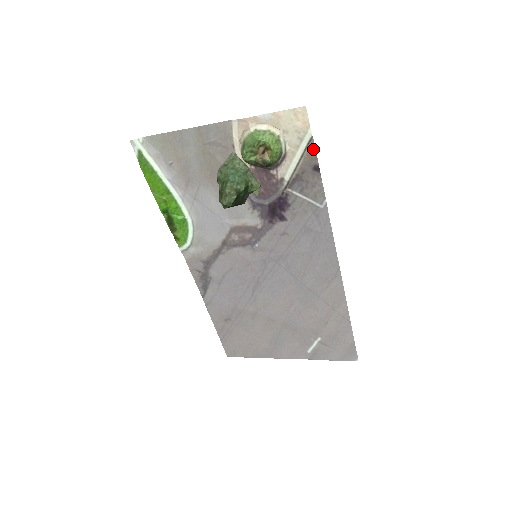
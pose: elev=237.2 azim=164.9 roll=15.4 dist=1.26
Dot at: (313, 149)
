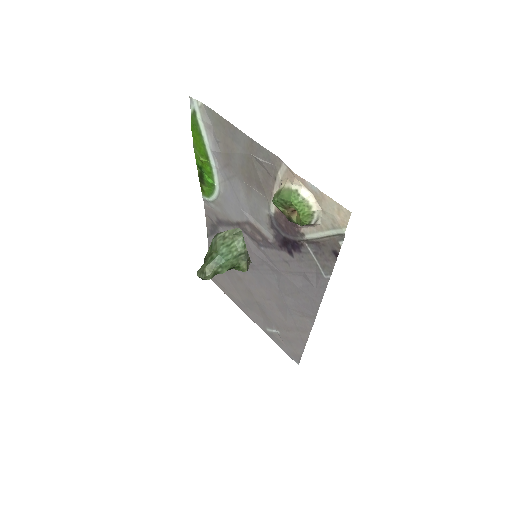
Dot at: (341, 240)
